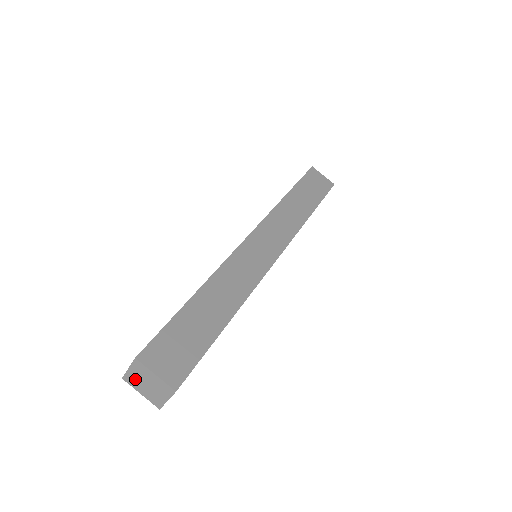
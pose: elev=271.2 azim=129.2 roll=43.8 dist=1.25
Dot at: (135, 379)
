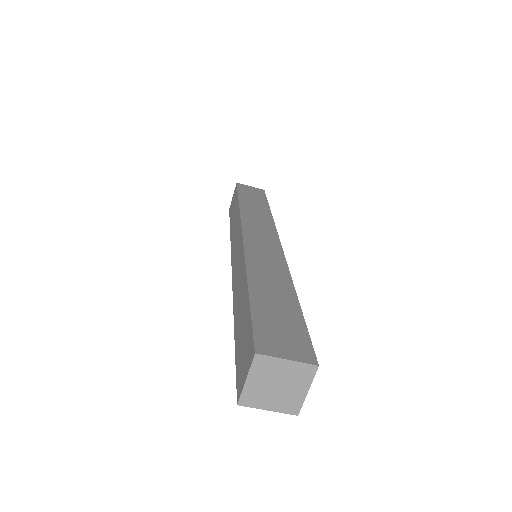
Dot at: (258, 391)
